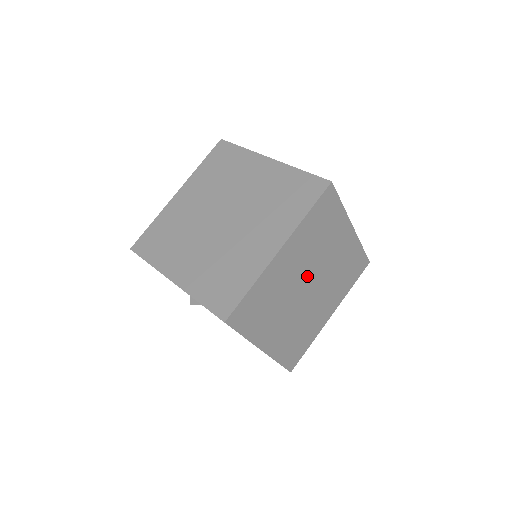
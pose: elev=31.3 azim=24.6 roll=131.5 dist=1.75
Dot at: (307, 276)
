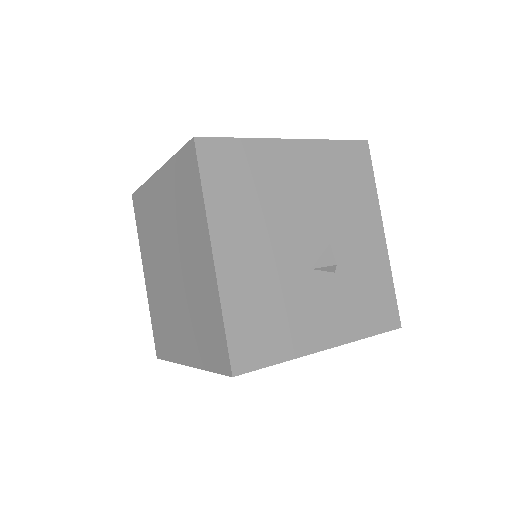
Dot at: occluded
